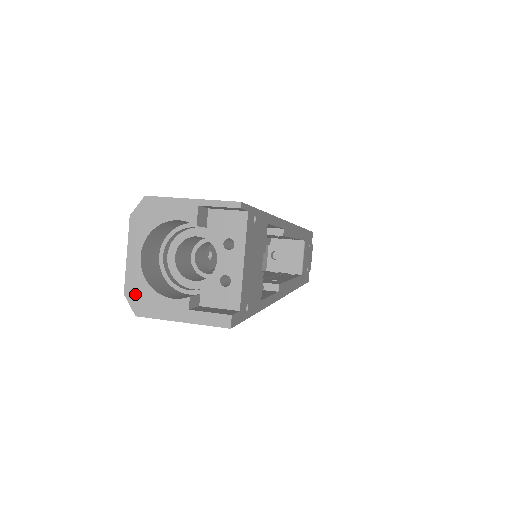
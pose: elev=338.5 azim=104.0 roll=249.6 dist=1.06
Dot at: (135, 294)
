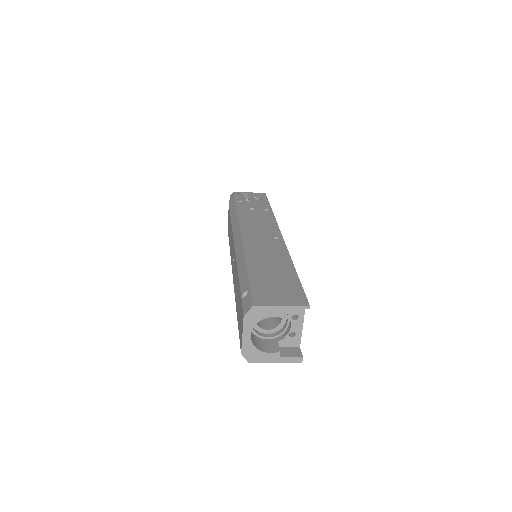
Dot at: (248, 353)
